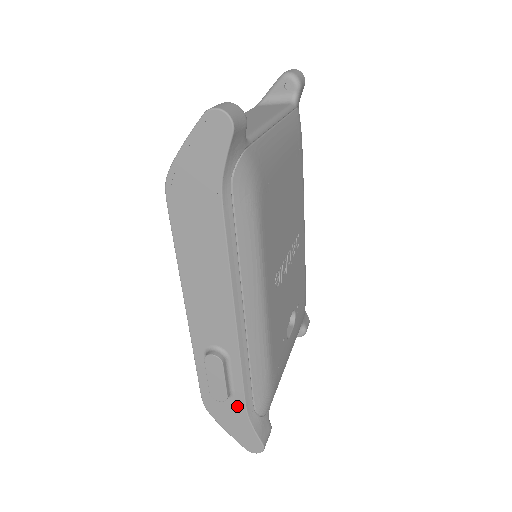
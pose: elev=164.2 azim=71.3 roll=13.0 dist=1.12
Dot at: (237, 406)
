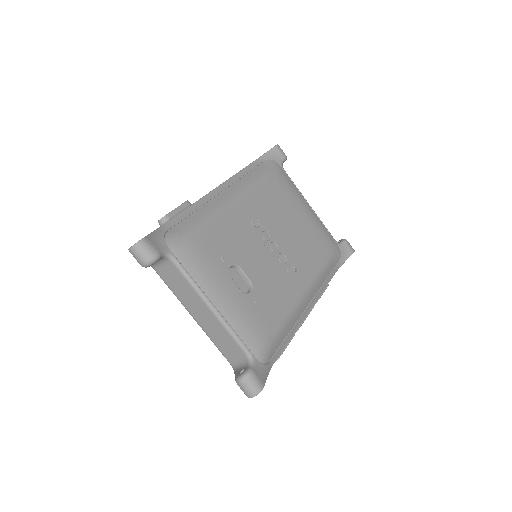
Dot at: occluded
